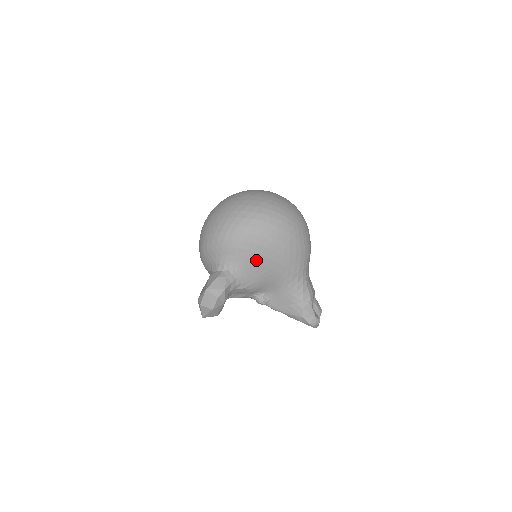
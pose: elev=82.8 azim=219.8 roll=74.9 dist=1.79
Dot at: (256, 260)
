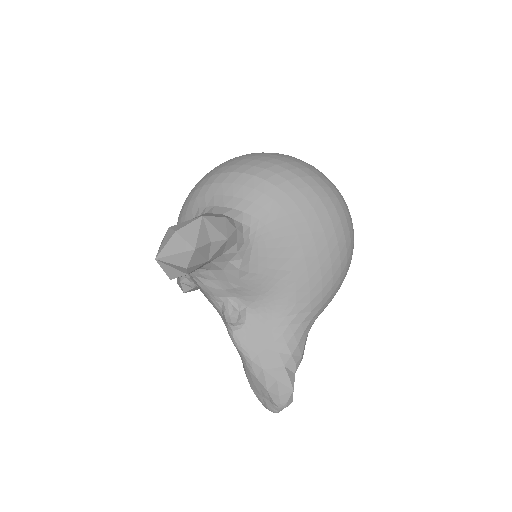
Dot at: (287, 241)
